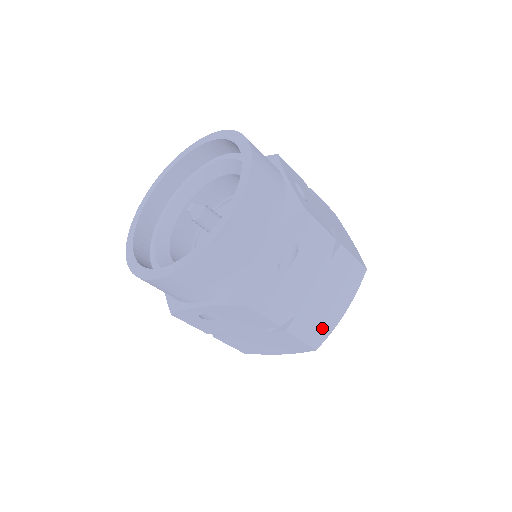
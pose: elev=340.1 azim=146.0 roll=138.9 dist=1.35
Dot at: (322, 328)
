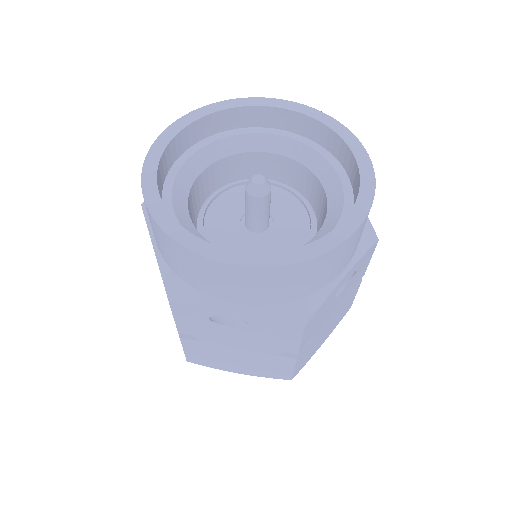
Dot at: (307, 358)
